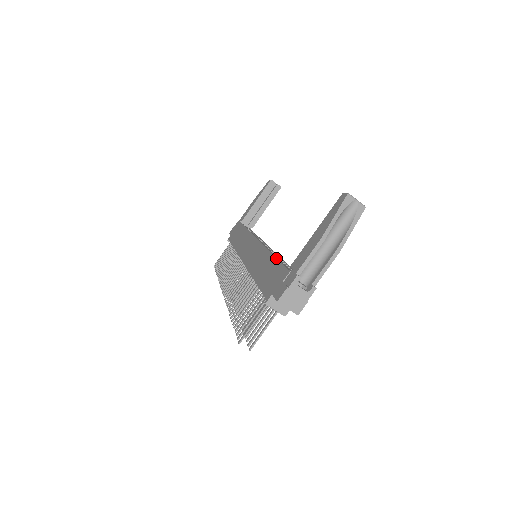
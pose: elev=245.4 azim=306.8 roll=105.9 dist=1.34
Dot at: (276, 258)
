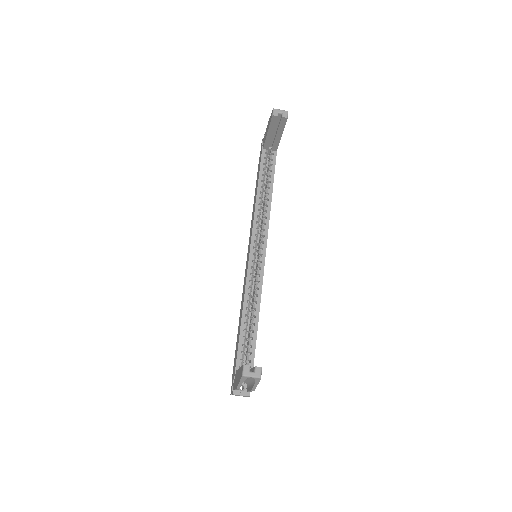
Dot at: (239, 334)
